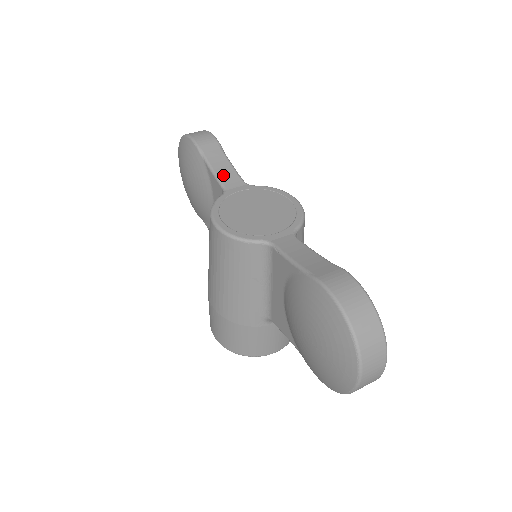
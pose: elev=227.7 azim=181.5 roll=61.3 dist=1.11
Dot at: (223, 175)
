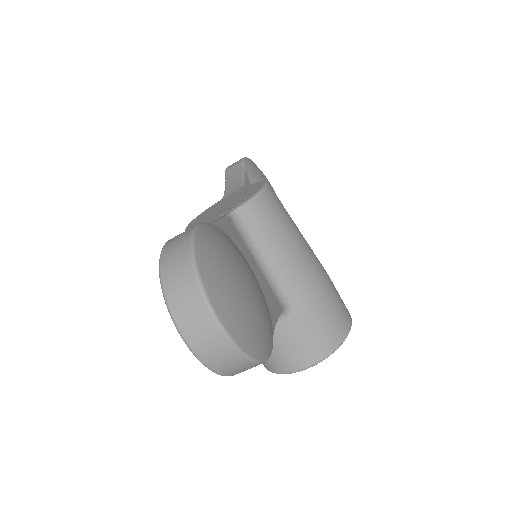
Dot at: (230, 187)
